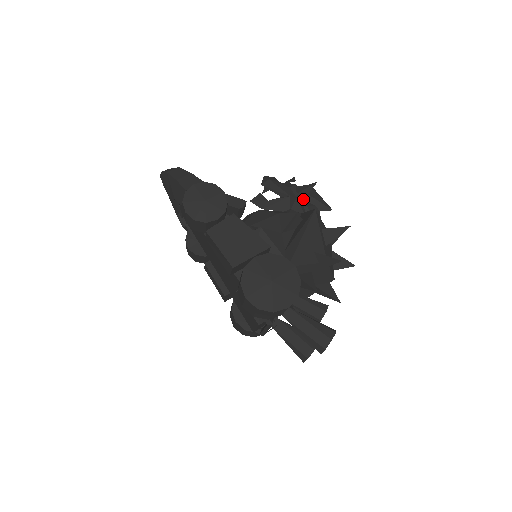
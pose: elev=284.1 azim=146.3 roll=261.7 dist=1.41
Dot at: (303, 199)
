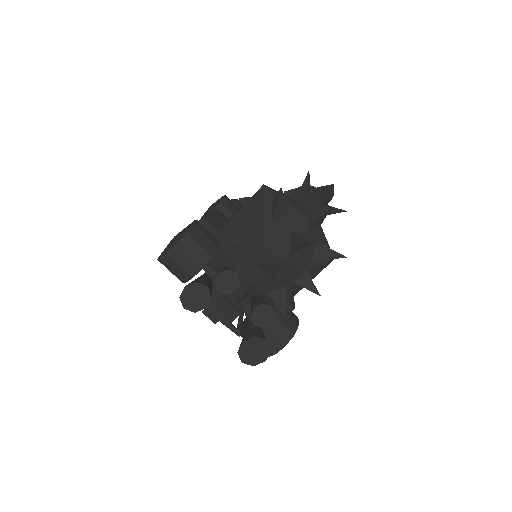
Dot at: (306, 194)
